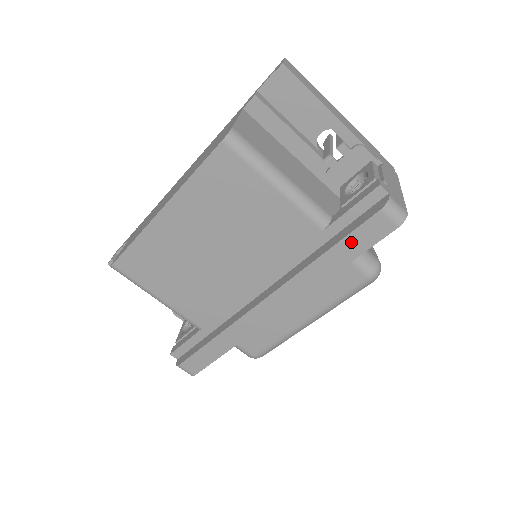
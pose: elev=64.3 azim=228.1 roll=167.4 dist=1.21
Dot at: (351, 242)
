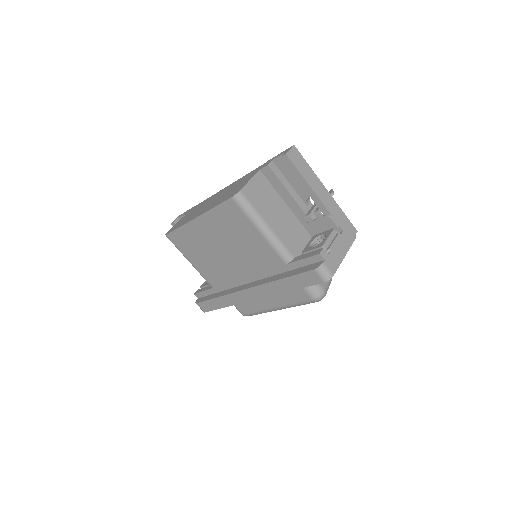
Dot at: (297, 279)
